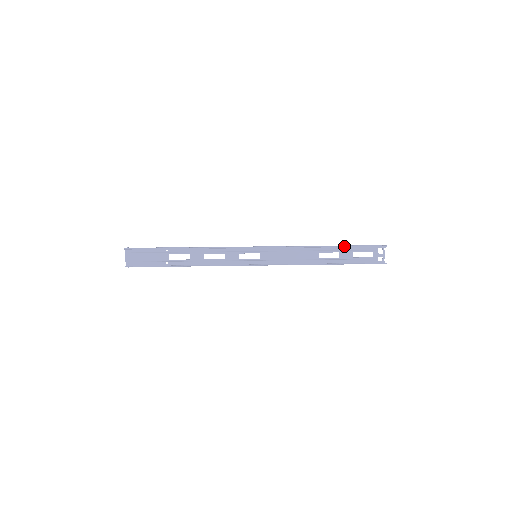
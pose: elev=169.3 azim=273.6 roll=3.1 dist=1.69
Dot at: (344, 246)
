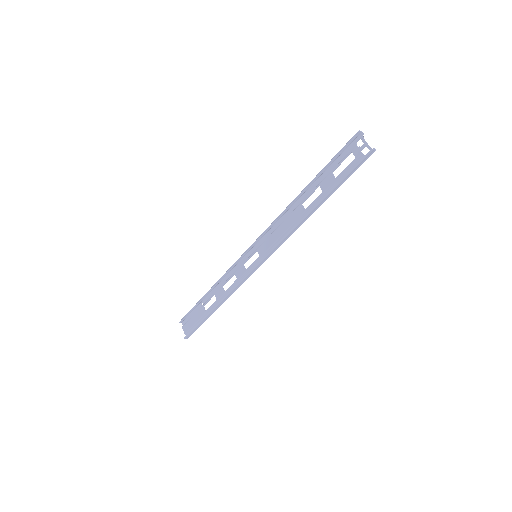
Dot at: (316, 175)
